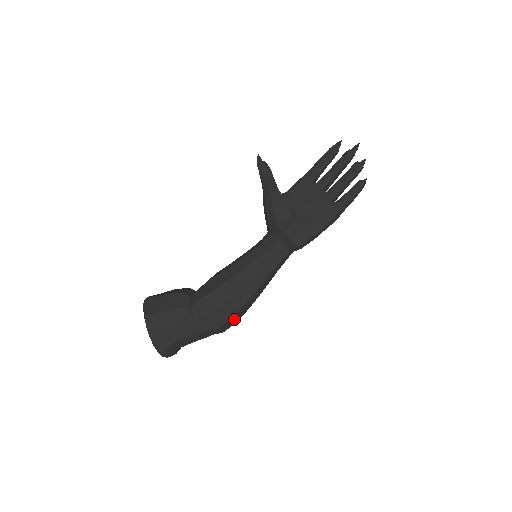
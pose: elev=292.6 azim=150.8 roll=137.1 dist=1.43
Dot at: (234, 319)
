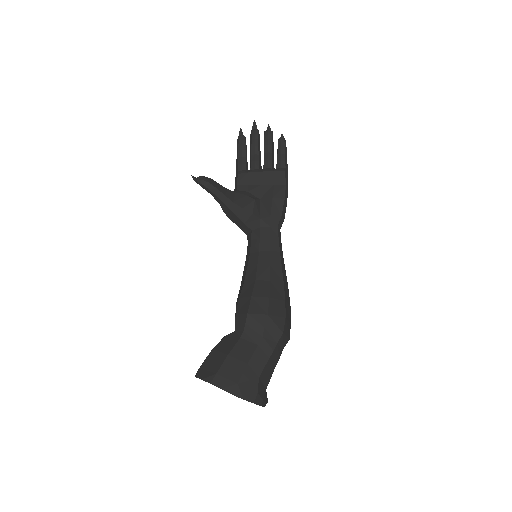
Dot at: (287, 317)
